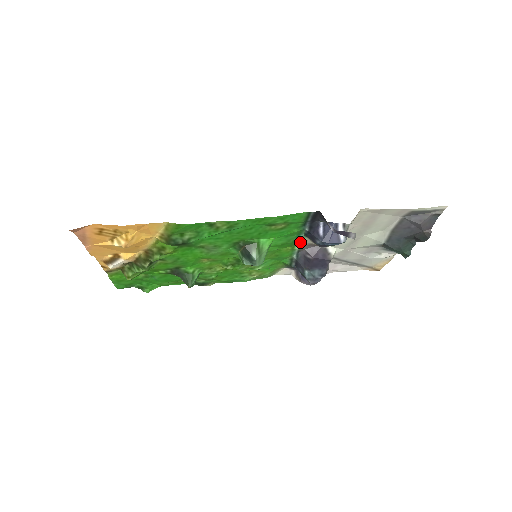
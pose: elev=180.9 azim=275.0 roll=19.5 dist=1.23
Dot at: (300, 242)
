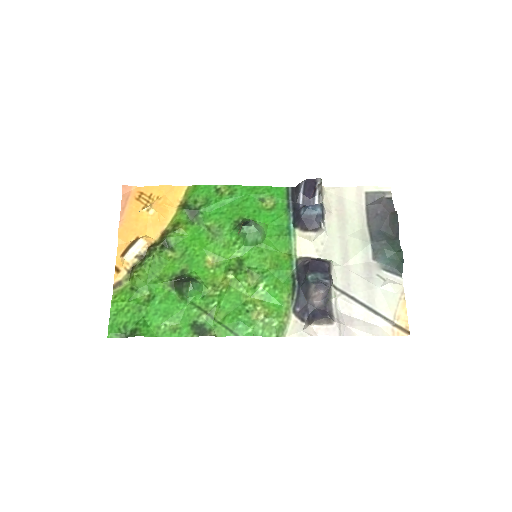
Dot at: (293, 243)
